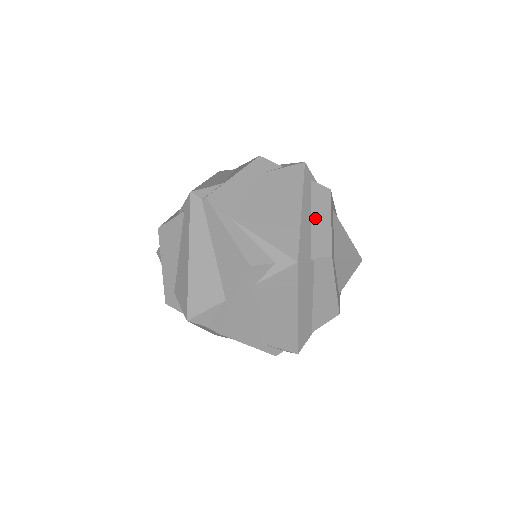
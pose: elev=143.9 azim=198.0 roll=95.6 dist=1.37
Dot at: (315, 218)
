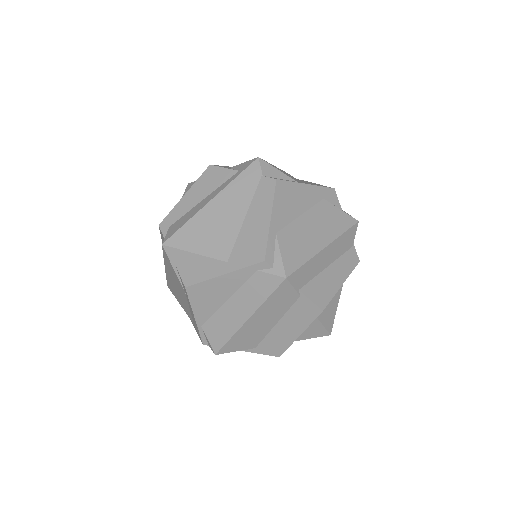
Dot at: occluded
